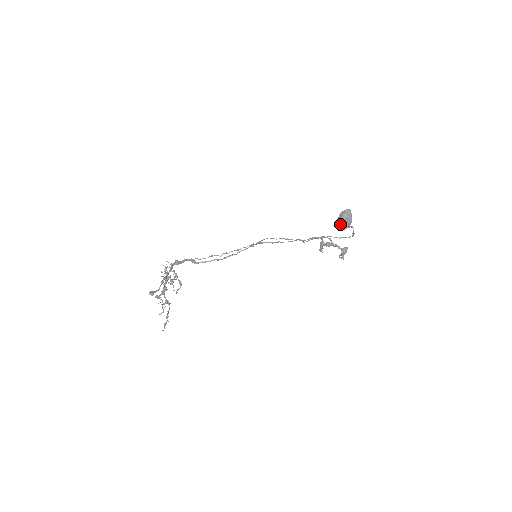
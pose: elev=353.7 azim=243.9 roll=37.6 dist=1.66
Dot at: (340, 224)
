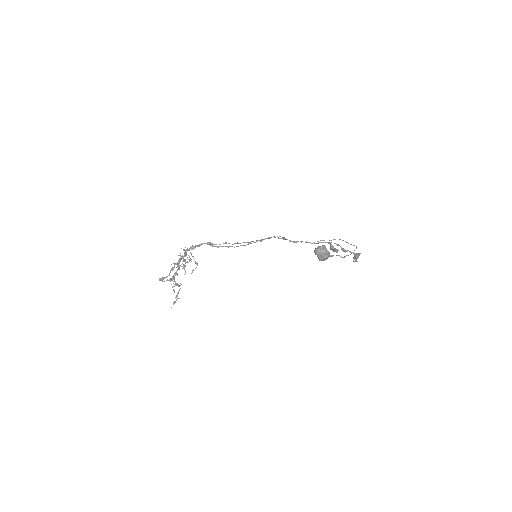
Dot at: (317, 256)
